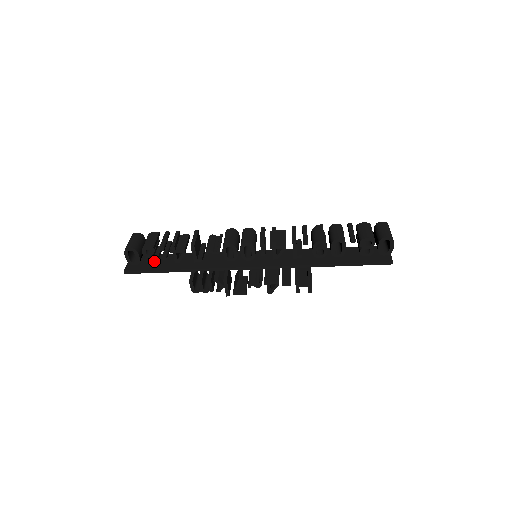
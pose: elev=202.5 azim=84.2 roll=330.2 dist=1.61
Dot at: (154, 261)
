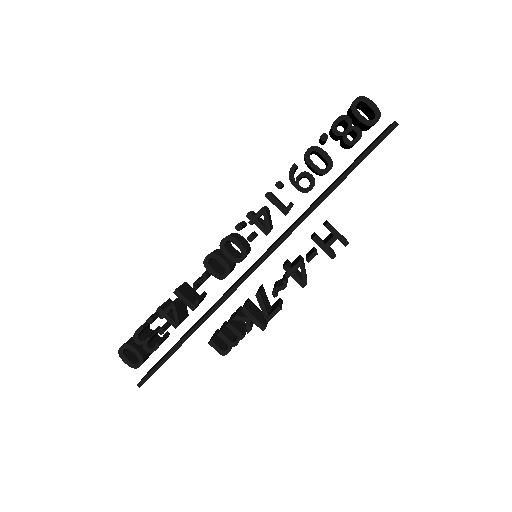
Dot at: occluded
